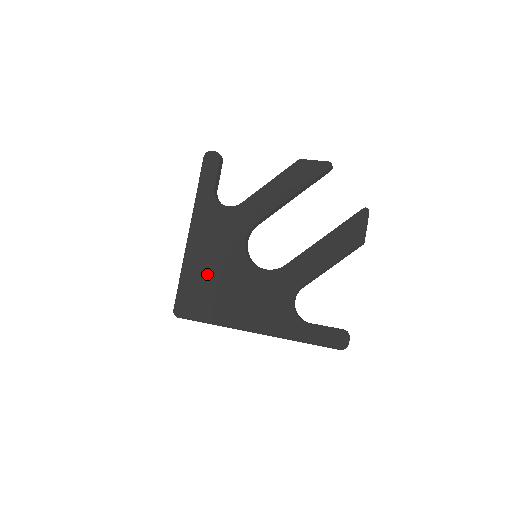
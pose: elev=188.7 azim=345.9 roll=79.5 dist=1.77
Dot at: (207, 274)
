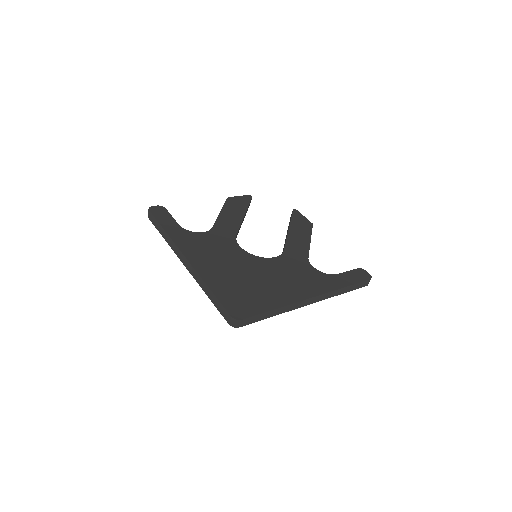
Dot at: (233, 277)
